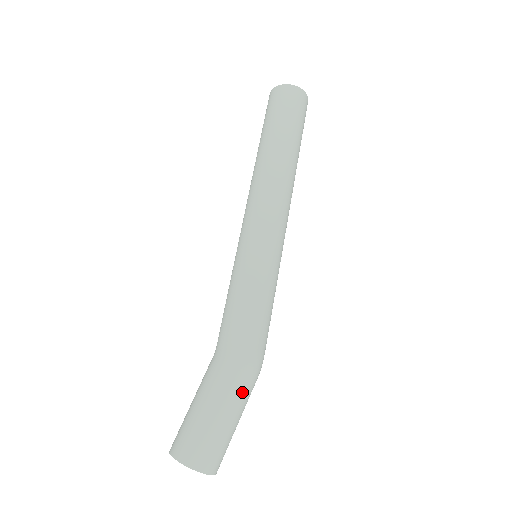
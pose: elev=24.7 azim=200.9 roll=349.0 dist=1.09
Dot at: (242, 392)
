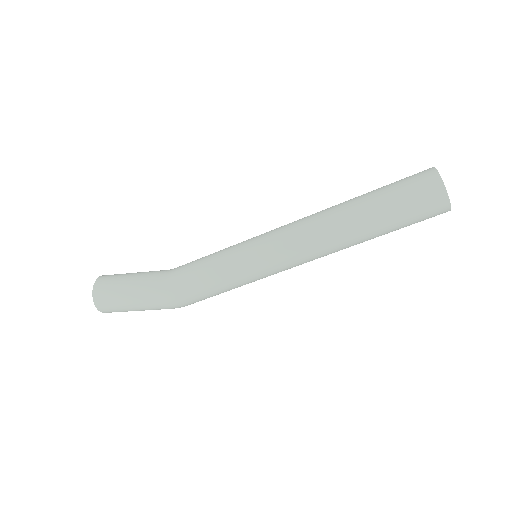
Dot at: (156, 309)
